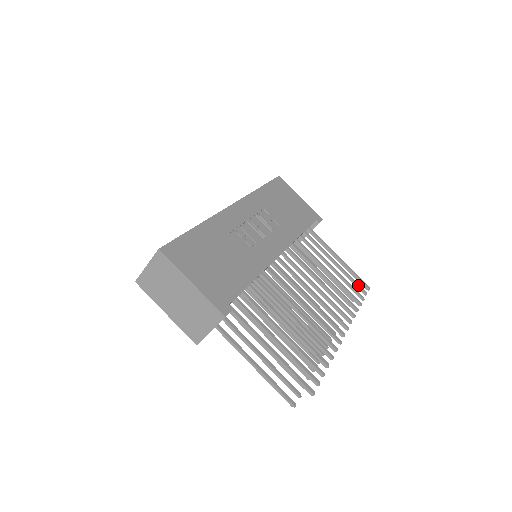
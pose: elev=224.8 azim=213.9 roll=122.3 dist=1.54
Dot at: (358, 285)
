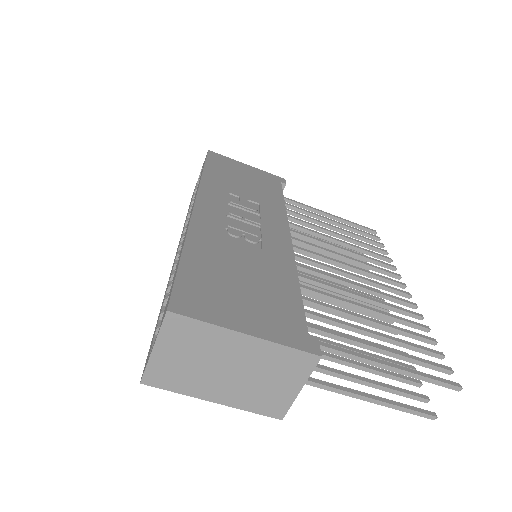
Dot at: (367, 233)
